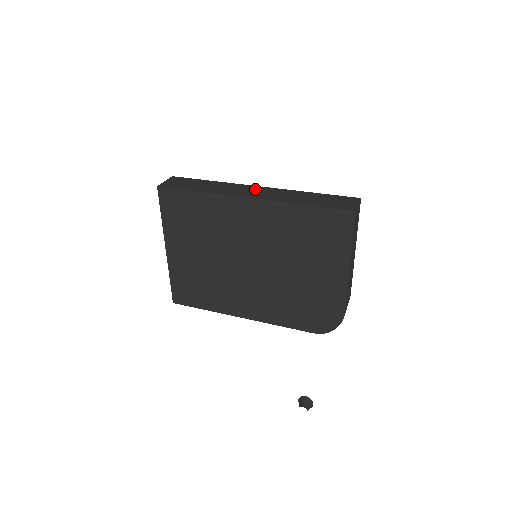
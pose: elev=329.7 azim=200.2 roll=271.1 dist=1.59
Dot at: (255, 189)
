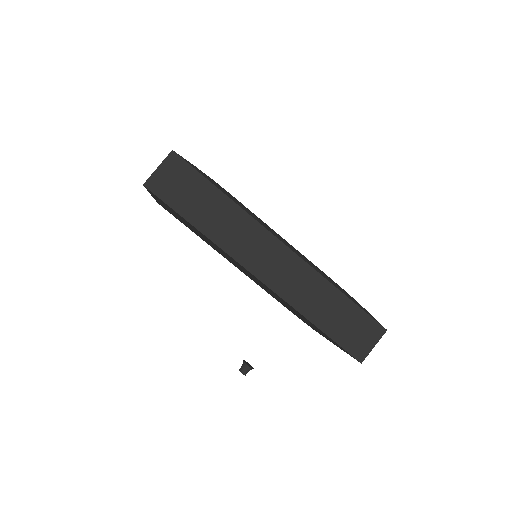
Dot at: (274, 252)
